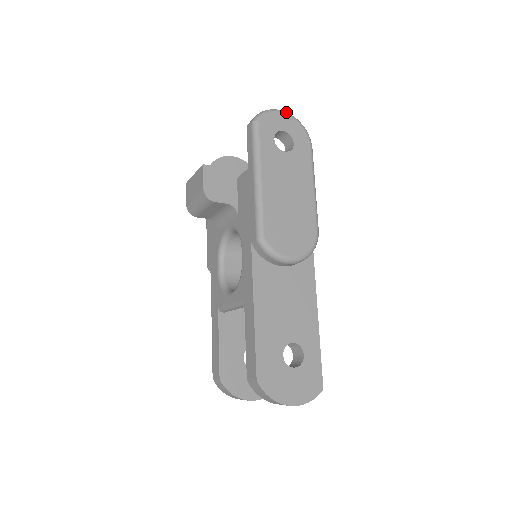
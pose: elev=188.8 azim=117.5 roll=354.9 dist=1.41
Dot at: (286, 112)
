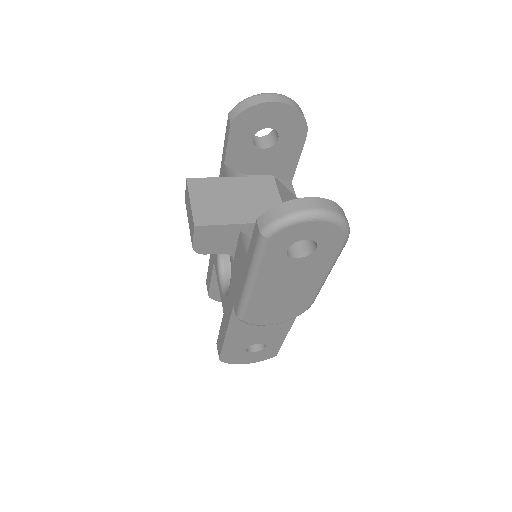
Dot at: (322, 216)
